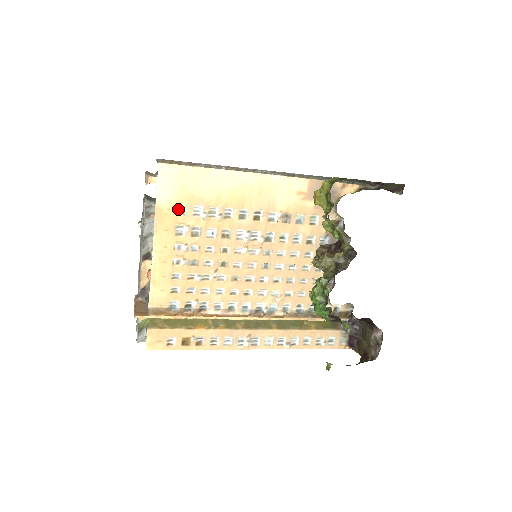
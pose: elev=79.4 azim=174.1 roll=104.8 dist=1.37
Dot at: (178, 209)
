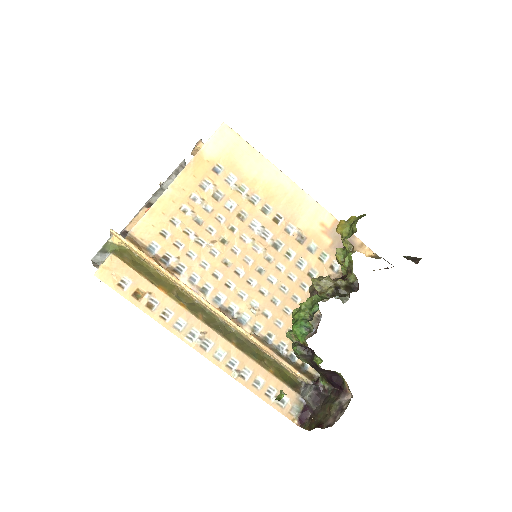
Dot at: (215, 167)
